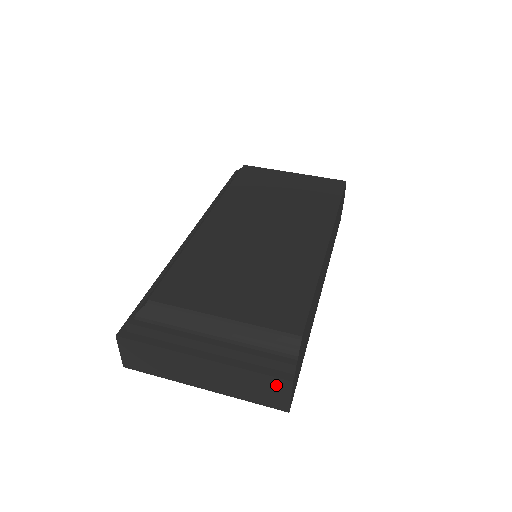
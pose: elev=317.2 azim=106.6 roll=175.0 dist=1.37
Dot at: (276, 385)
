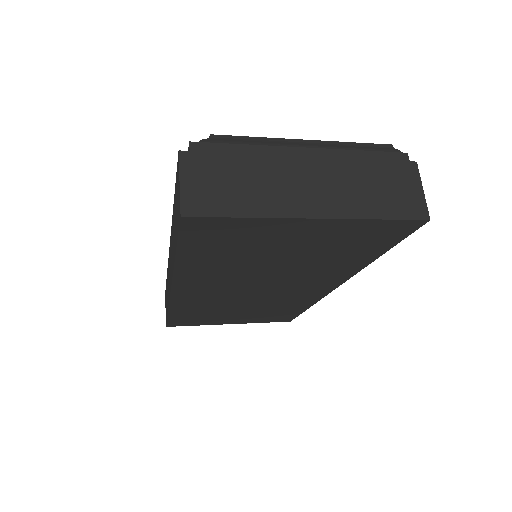
Dot at: (402, 174)
